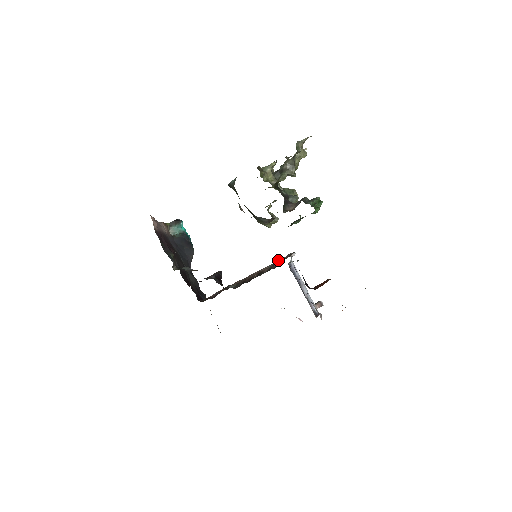
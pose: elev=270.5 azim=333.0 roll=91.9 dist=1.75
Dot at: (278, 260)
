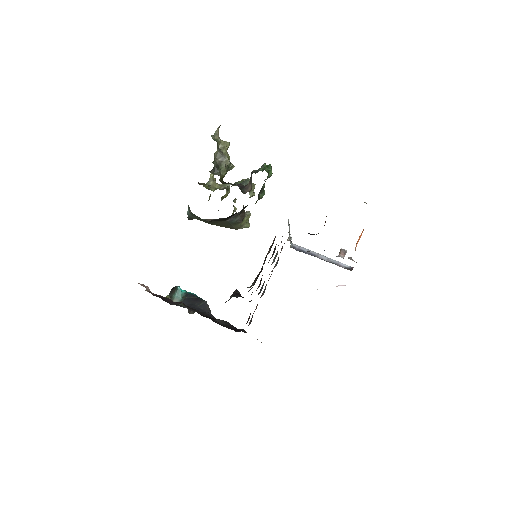
Dot at: occluded
